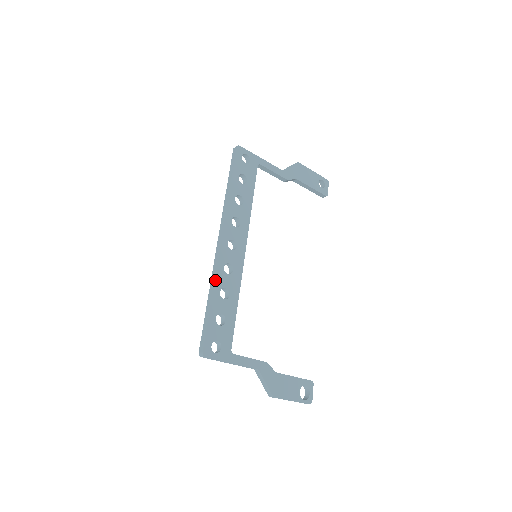
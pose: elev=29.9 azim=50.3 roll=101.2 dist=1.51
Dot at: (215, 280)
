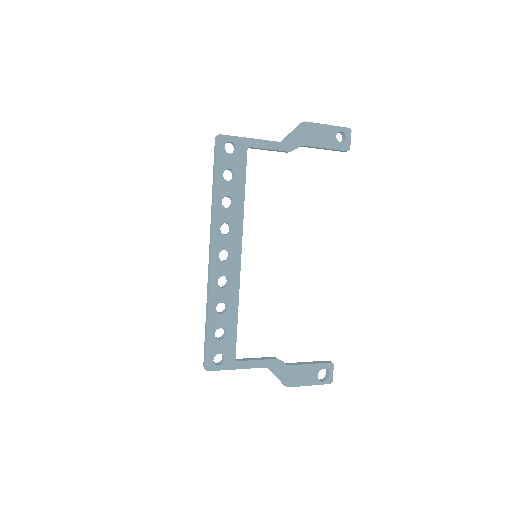
Dot at: (209, 298)
